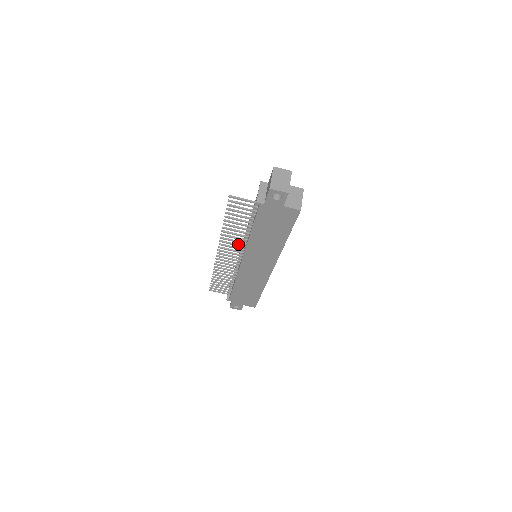
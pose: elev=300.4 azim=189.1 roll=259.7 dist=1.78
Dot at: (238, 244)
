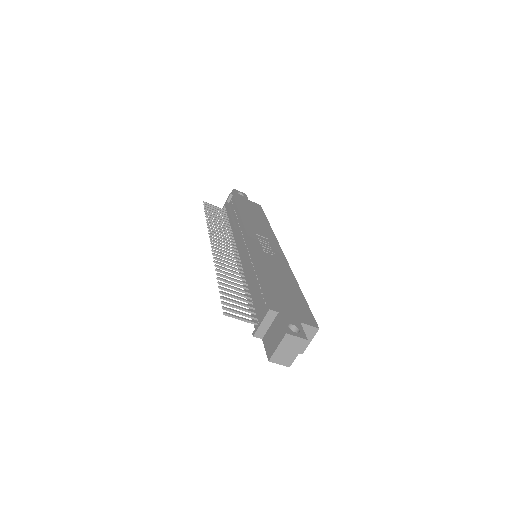
Dot at: (235, 265)
